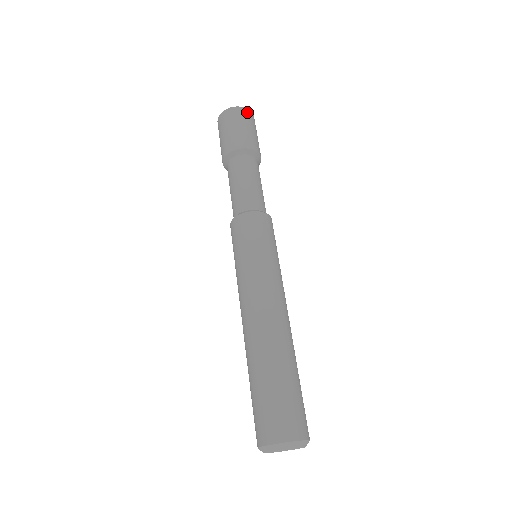
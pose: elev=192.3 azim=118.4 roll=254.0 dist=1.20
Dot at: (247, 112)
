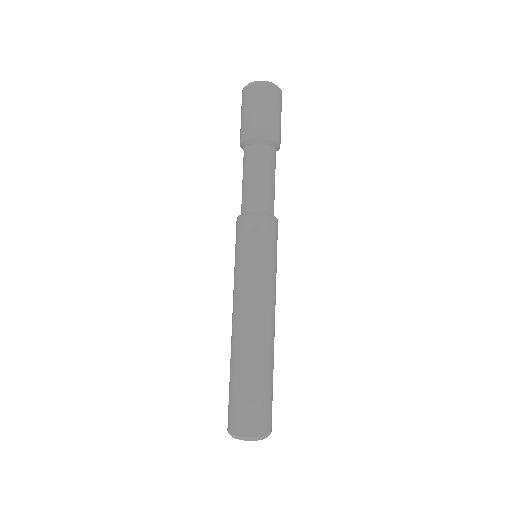
Dot at: (273, 90)
